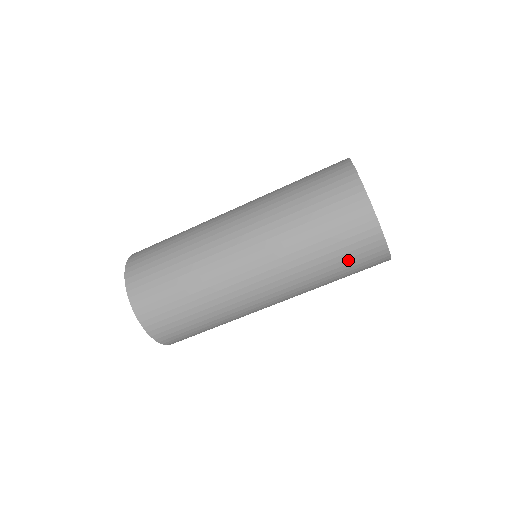
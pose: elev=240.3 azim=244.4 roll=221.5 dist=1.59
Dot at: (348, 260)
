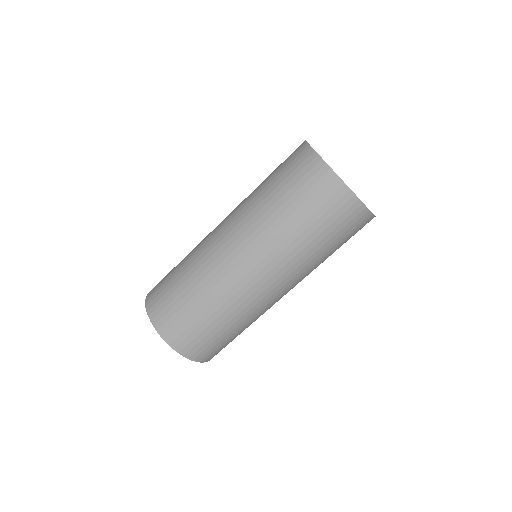
Dot at: (327, 222)
